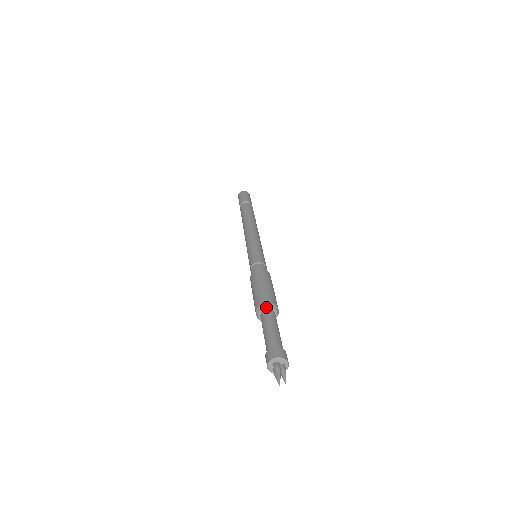
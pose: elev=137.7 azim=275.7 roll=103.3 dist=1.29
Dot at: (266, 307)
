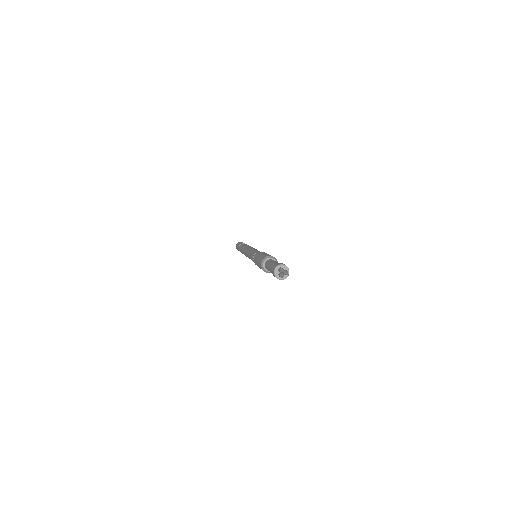
Dot at: (269, 258)
